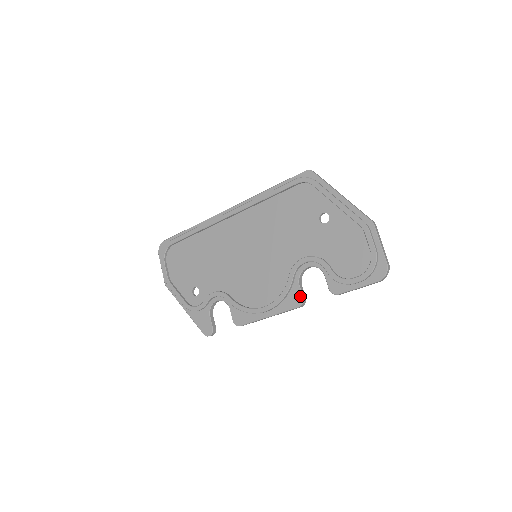
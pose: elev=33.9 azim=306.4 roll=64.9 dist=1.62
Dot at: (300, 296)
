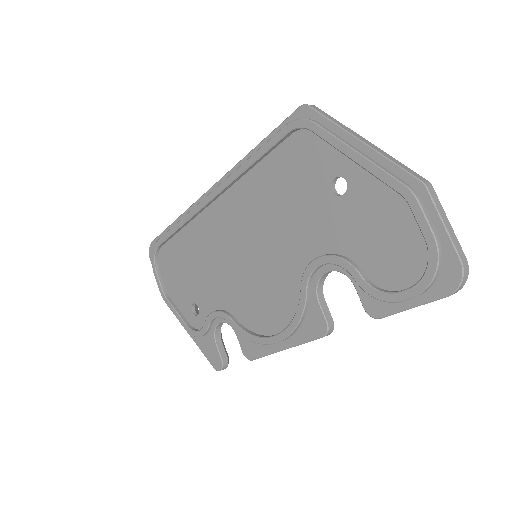
Dot at: (322, 319)
